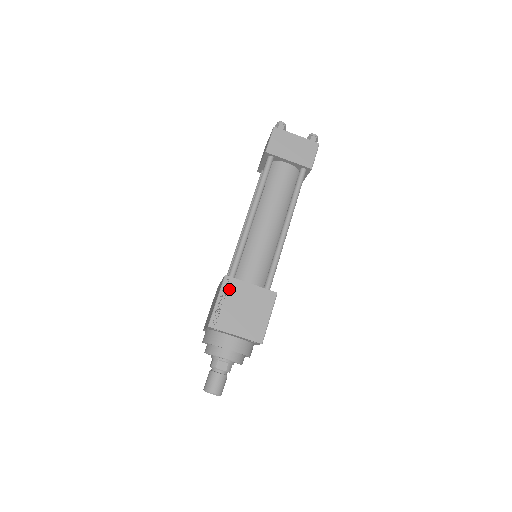
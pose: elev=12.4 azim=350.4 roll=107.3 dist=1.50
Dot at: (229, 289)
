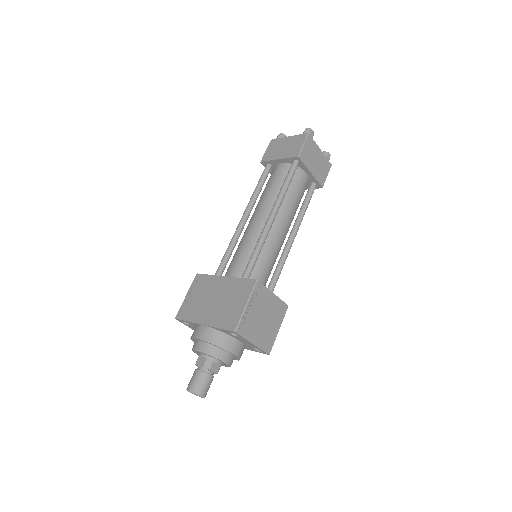
Dot at: (258, 295)
